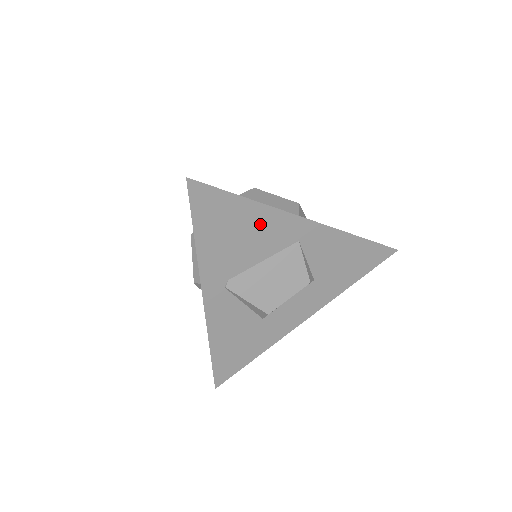
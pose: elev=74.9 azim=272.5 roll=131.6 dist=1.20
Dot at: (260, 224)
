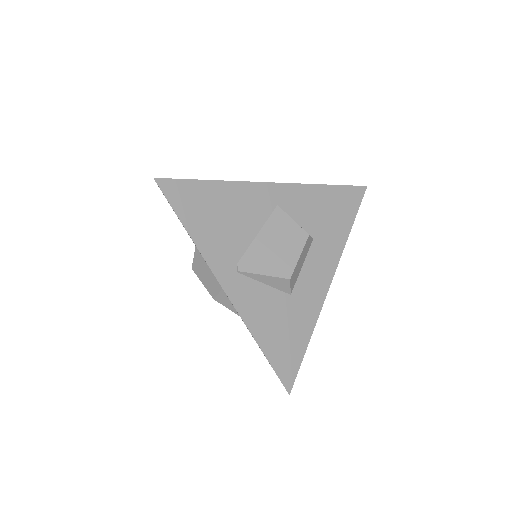
Dot at: (236, 200)
